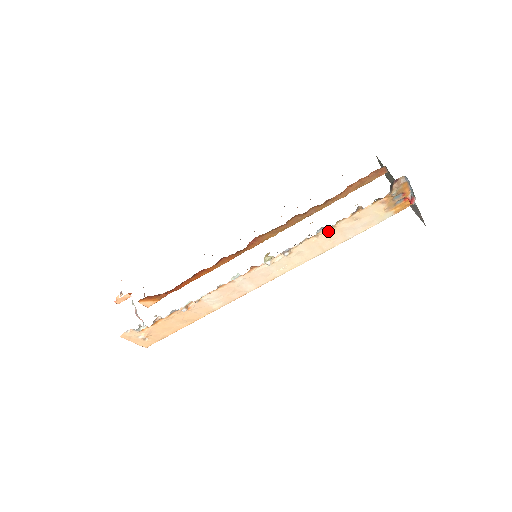
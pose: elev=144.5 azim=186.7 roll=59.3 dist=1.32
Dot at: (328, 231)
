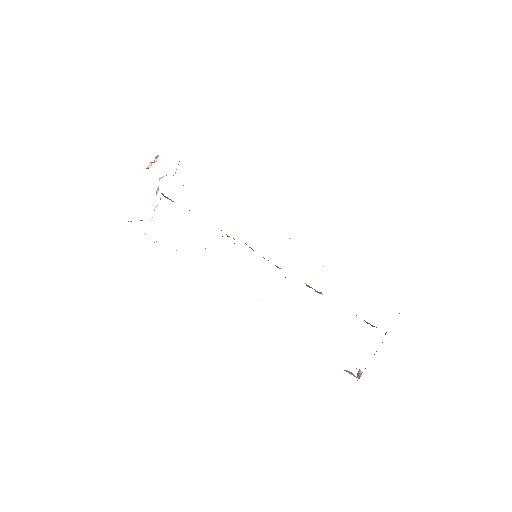
Dot at: occluded
